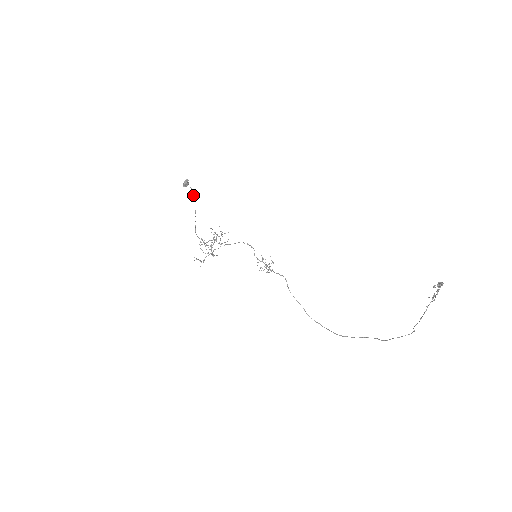
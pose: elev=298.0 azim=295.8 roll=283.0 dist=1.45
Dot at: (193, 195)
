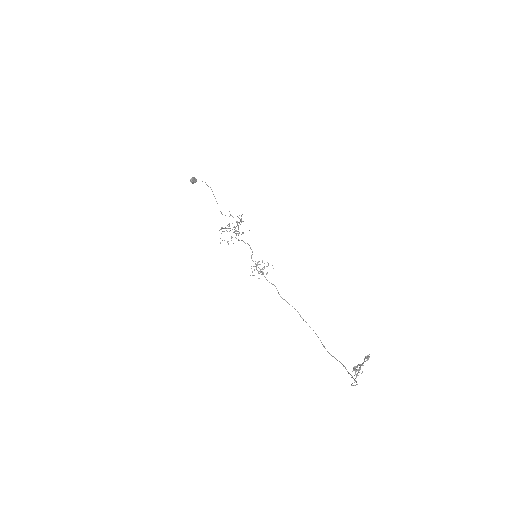
Dot at: occluded
